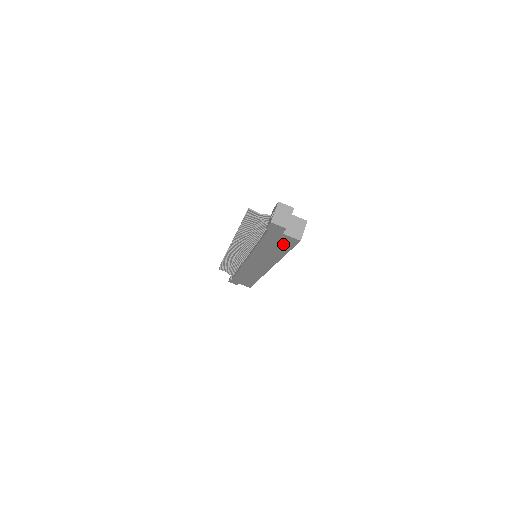
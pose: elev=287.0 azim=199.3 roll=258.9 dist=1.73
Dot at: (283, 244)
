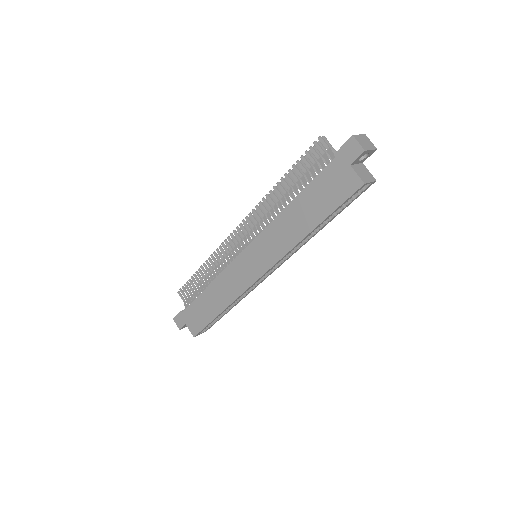
Dot at: (332, 196)
